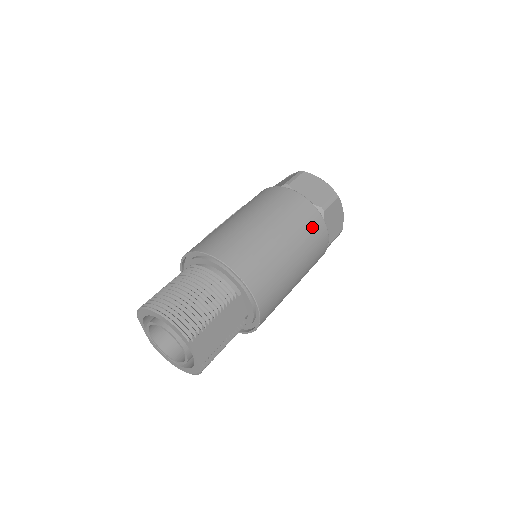
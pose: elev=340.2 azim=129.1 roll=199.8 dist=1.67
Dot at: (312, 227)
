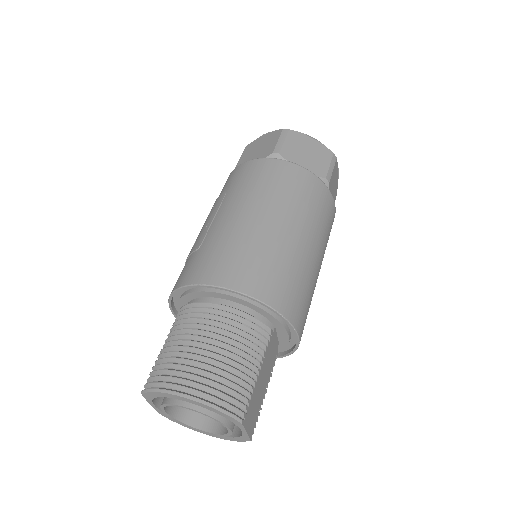
Dot at: (324, 209)
